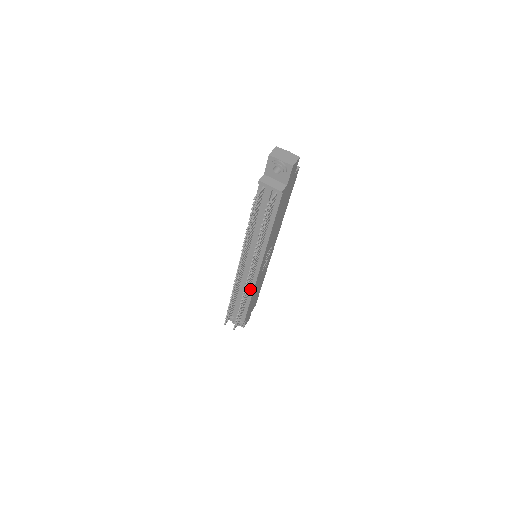
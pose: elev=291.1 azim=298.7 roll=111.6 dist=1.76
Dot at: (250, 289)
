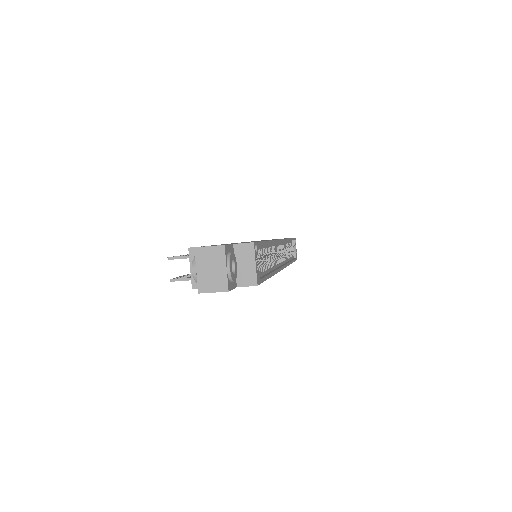
Dot at: occluded
